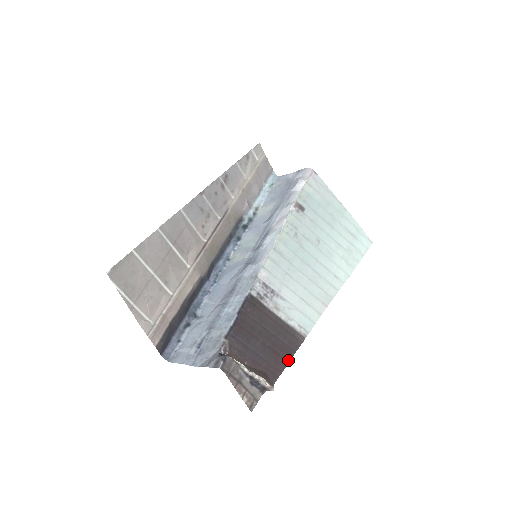
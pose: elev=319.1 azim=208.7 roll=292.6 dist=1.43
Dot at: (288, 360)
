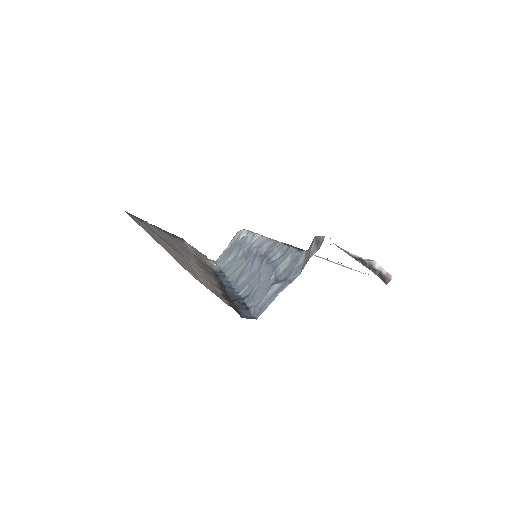
Dot at: occluded
